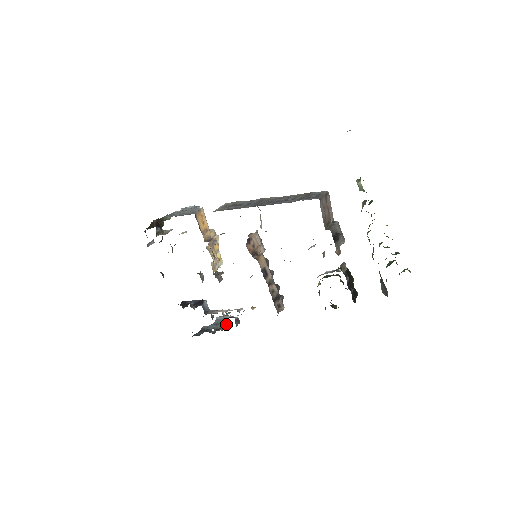
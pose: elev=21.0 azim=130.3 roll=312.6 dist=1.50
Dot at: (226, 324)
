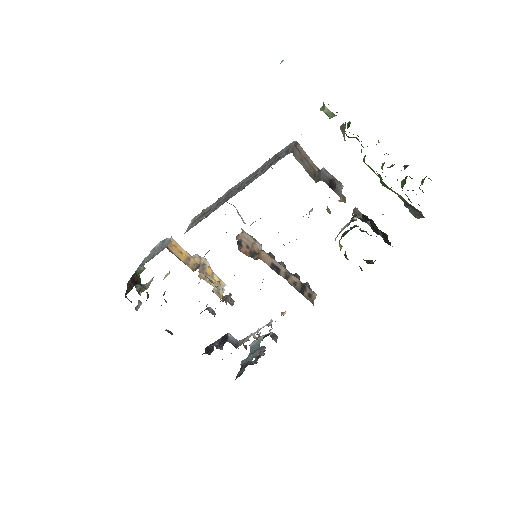
Dot at: (264, 346)
